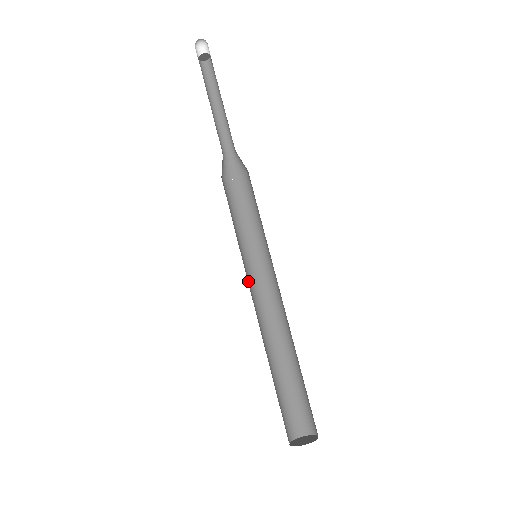
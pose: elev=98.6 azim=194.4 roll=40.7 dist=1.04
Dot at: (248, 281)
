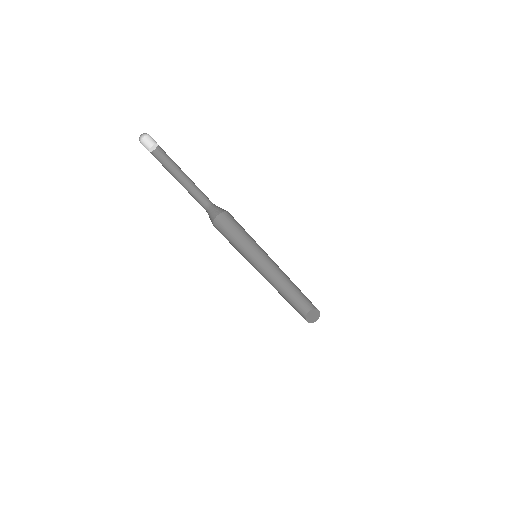
Dot at: (262, 259)
